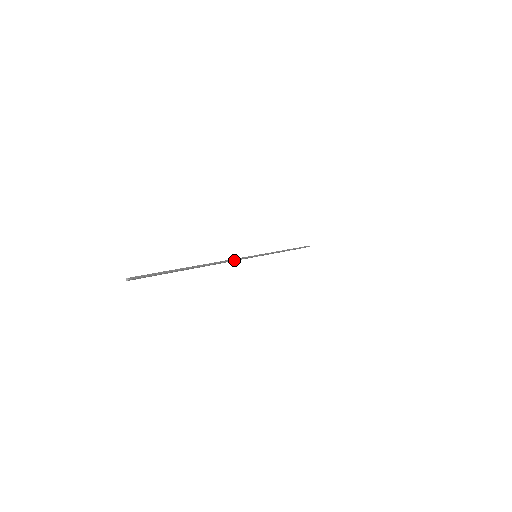
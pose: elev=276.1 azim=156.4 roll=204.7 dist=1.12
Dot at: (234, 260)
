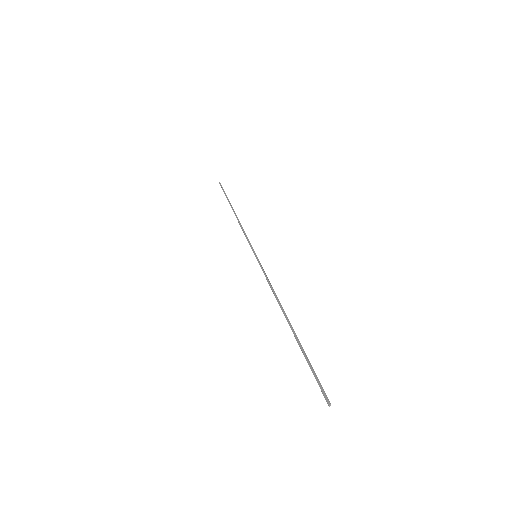
Dot at: (271, 285)
